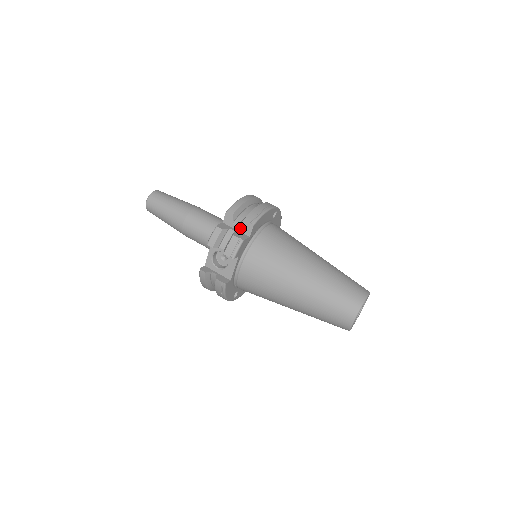
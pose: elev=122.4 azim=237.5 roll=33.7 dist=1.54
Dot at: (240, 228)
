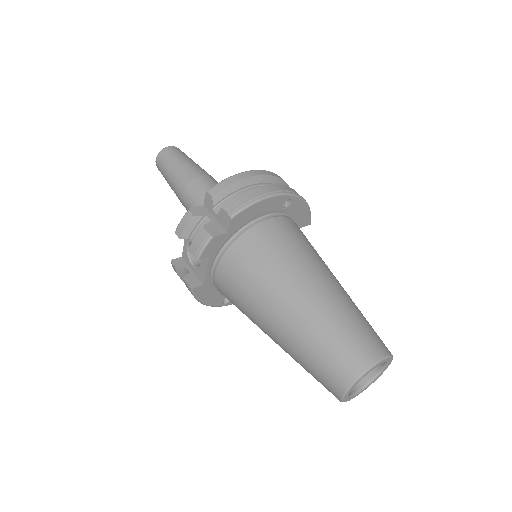
Dot at: (219, 218)
